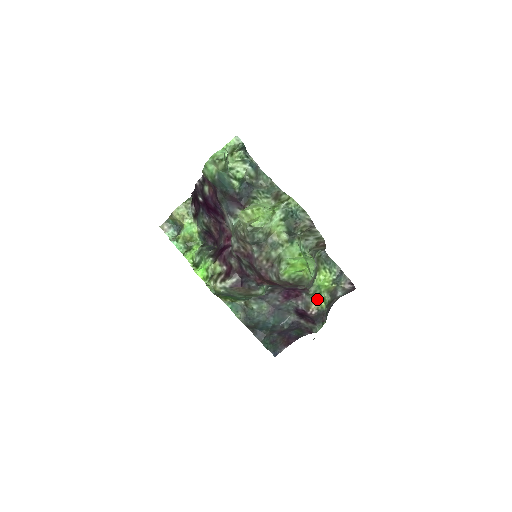
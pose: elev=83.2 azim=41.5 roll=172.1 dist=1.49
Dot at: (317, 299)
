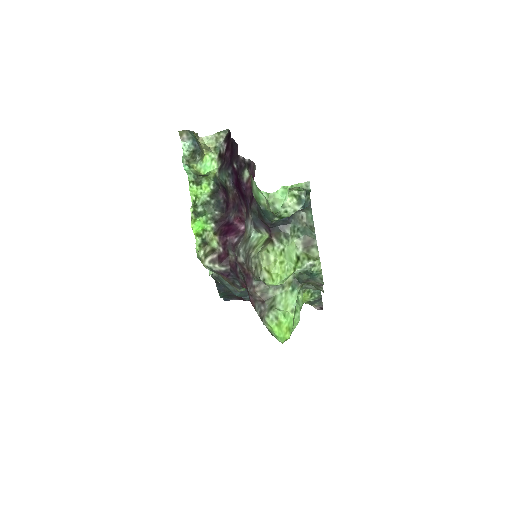
Dot at: occluded
